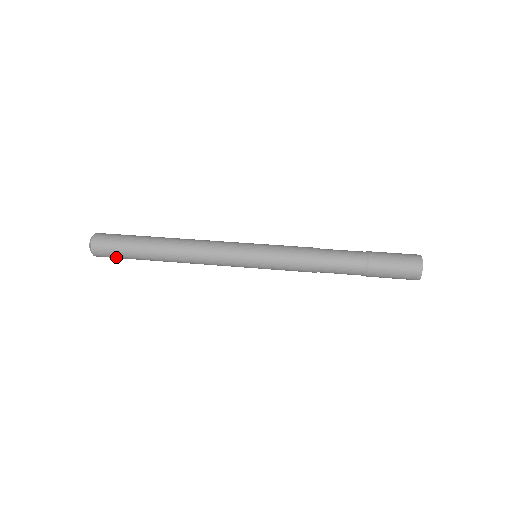
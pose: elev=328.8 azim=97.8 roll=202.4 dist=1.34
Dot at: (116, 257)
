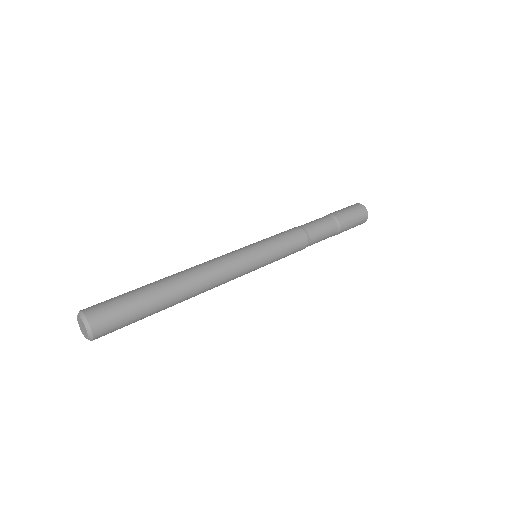
Dot at: occluded
